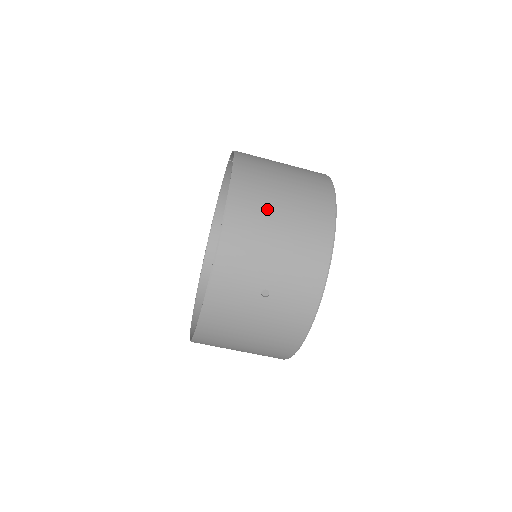
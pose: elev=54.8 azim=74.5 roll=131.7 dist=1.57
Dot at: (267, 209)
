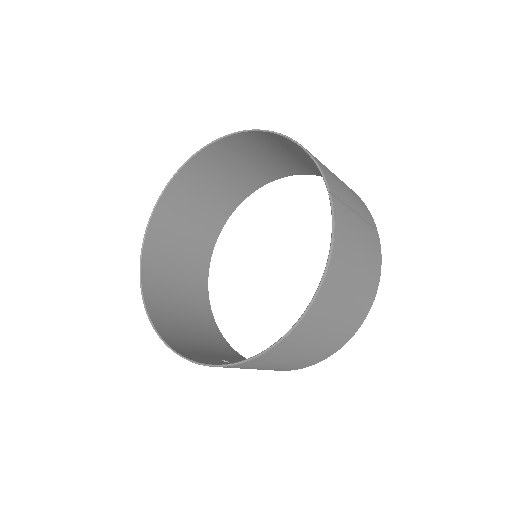
Dot at: (285, 358)
